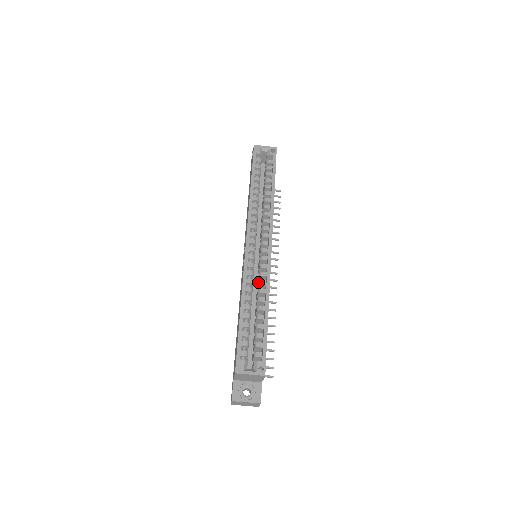
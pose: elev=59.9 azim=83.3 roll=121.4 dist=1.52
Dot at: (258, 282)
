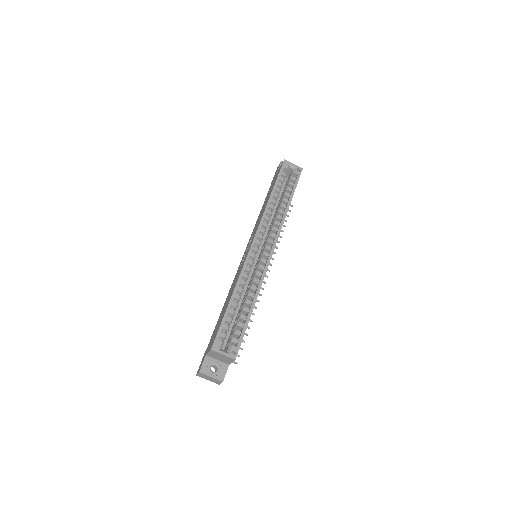
Dot at: (252, 279)
